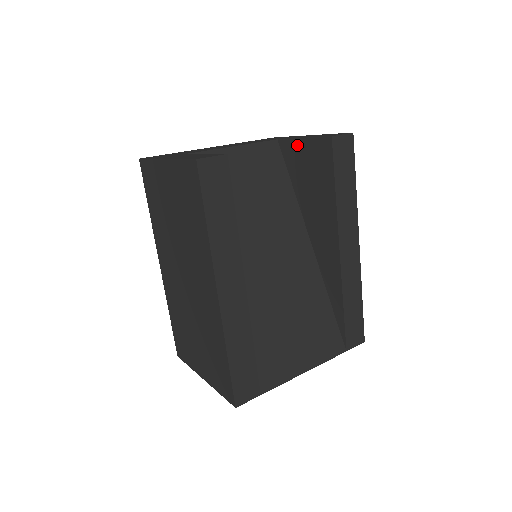
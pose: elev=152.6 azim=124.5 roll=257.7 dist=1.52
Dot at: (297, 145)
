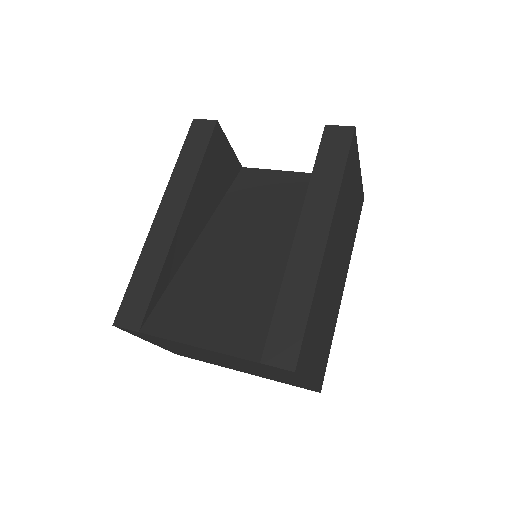
Dot at: occluded
